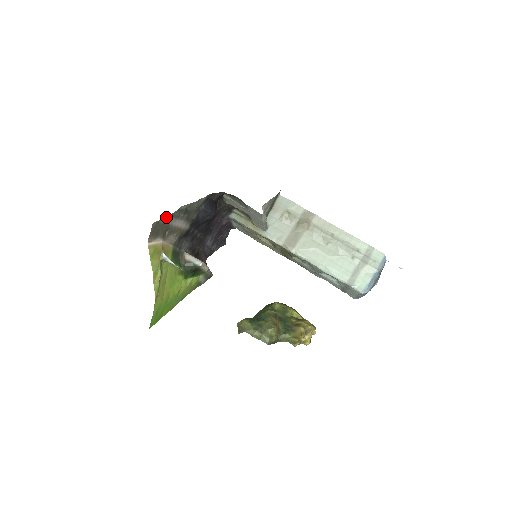
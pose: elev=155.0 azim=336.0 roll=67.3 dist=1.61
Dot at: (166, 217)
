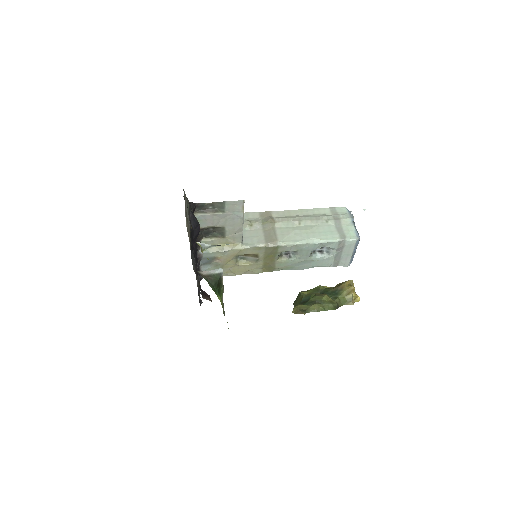
Dot at: (184, 194)
